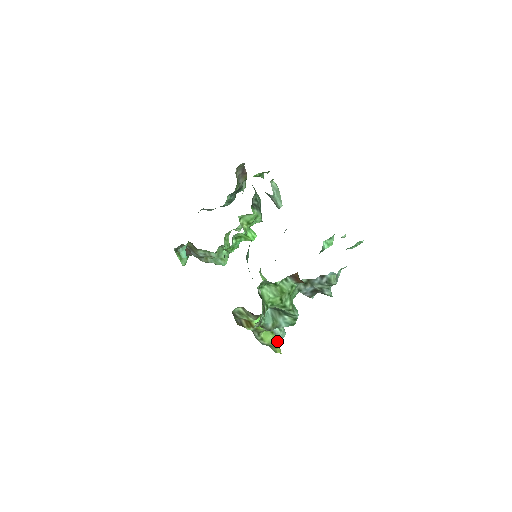
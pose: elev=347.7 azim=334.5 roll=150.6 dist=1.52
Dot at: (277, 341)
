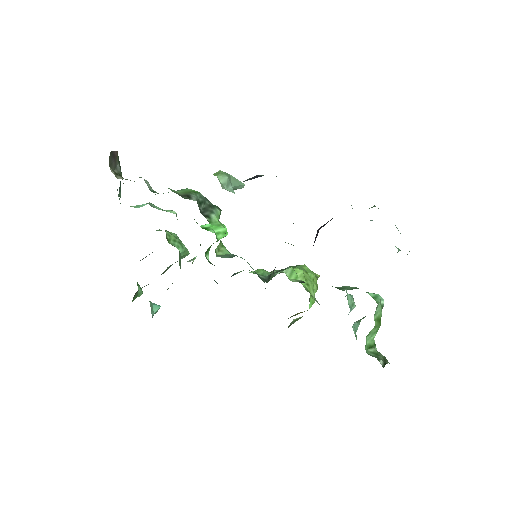
Dot at: (316, 278)
